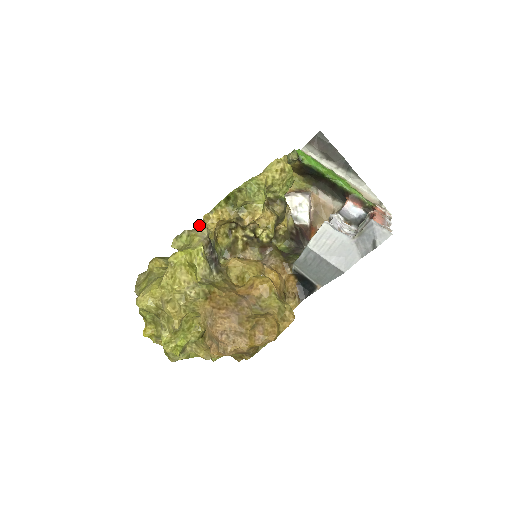
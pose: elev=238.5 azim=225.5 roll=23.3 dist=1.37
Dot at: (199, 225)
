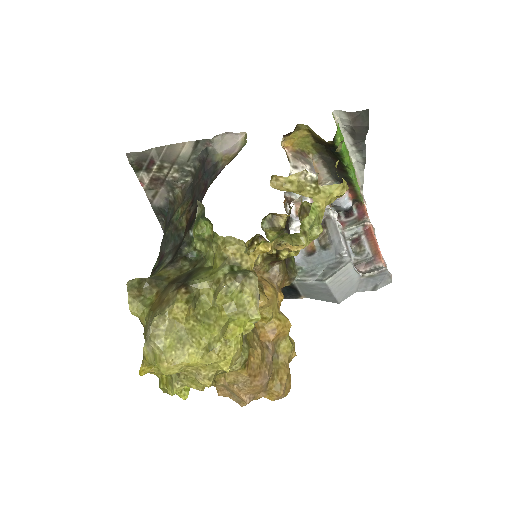
Dot at: (229, 243)
